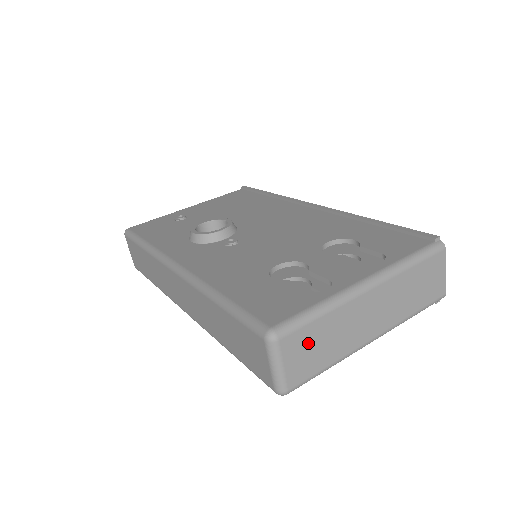
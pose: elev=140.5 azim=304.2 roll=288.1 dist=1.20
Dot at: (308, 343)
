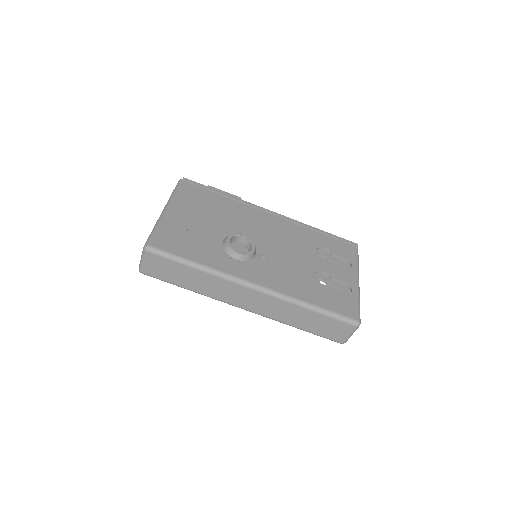
Dot at: occluded
